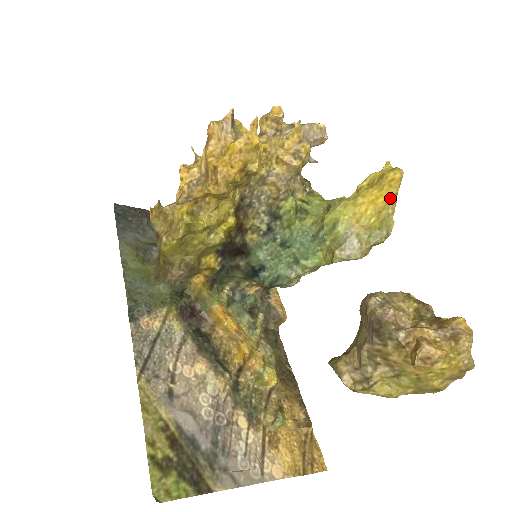
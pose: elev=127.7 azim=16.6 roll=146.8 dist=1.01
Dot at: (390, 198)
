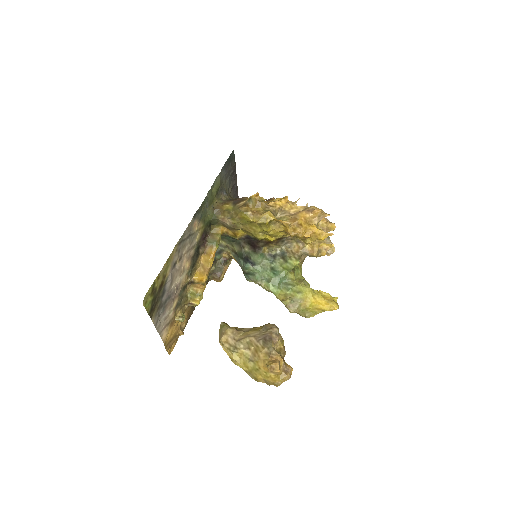
Dot at: (324, 310)
